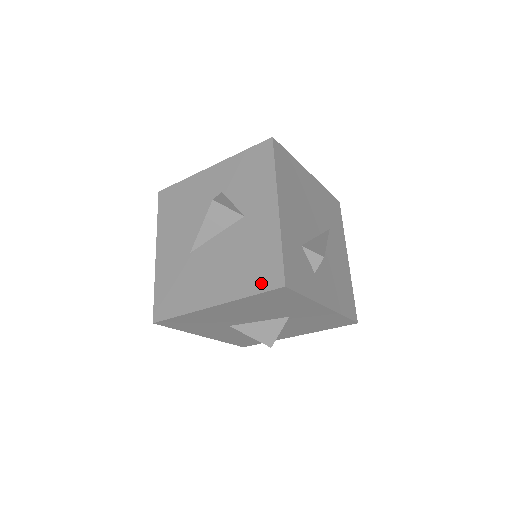
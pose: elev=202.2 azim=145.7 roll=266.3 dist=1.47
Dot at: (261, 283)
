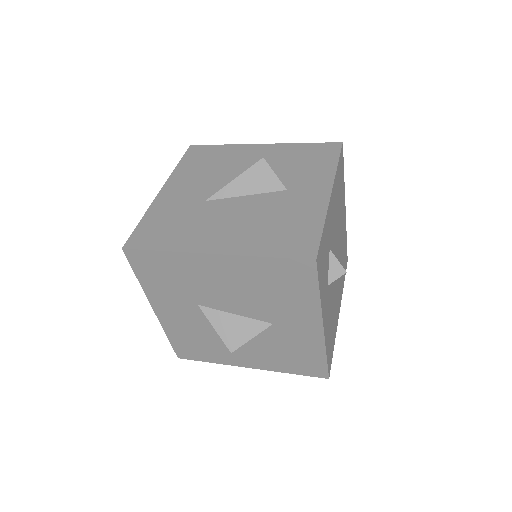
Dot at: (286, 249)
